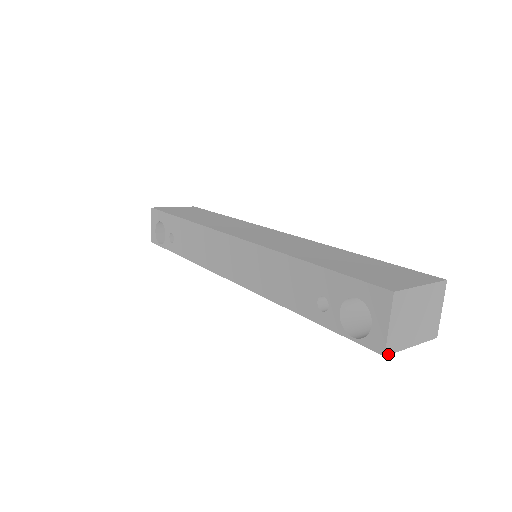
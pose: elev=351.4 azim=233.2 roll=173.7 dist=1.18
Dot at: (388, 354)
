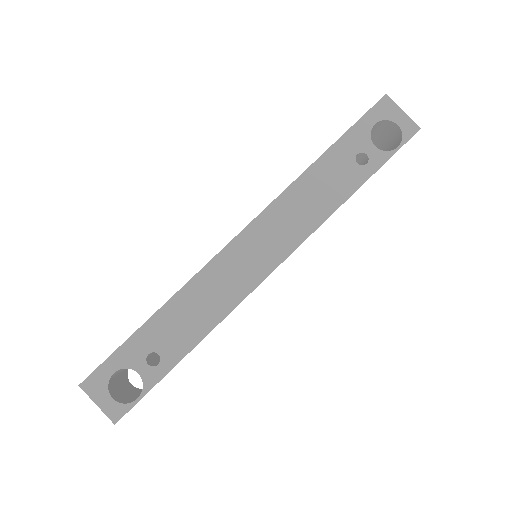
Dot at: occluded
